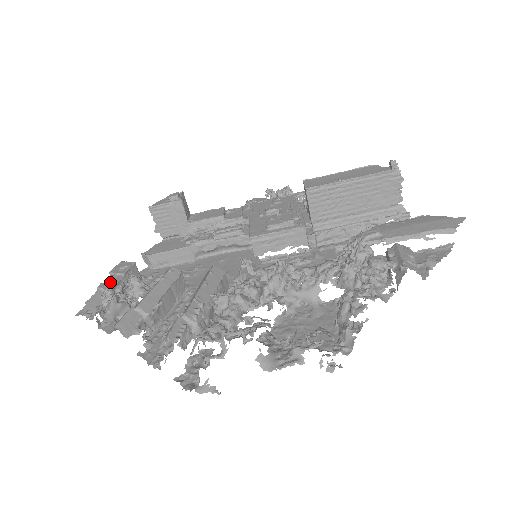
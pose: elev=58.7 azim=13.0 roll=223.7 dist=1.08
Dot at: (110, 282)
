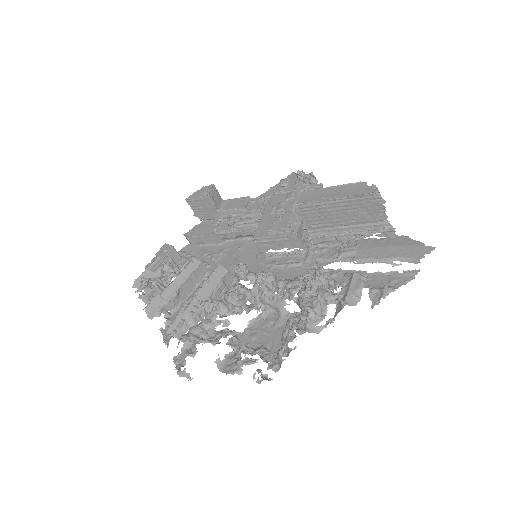
Dot at: (153, 264)
